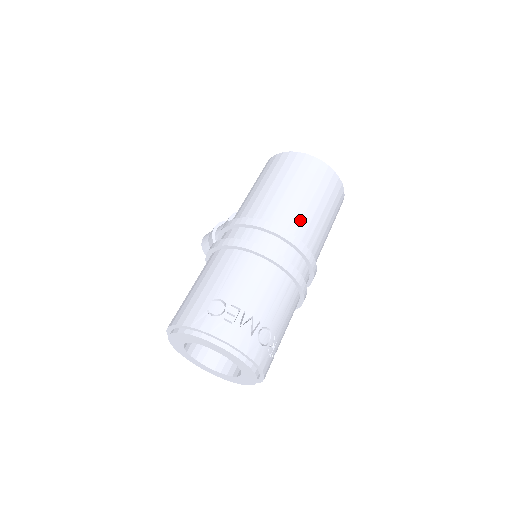
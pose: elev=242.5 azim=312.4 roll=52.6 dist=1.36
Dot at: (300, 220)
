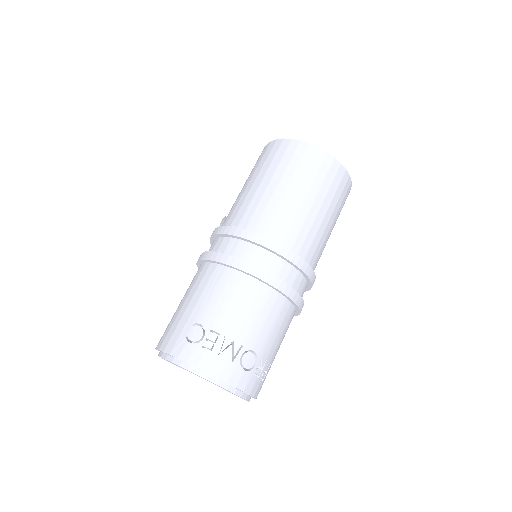
Dot at: (290, 224)
